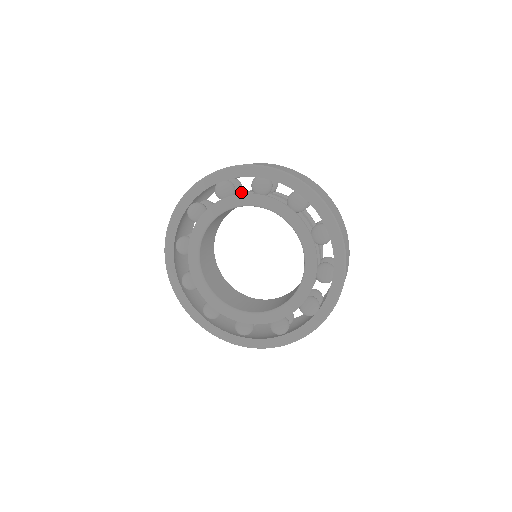
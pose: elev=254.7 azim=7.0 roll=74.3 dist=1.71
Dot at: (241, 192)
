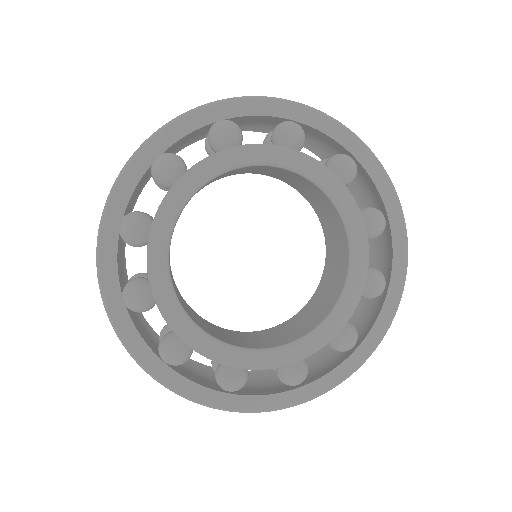
Dot at: occluded
